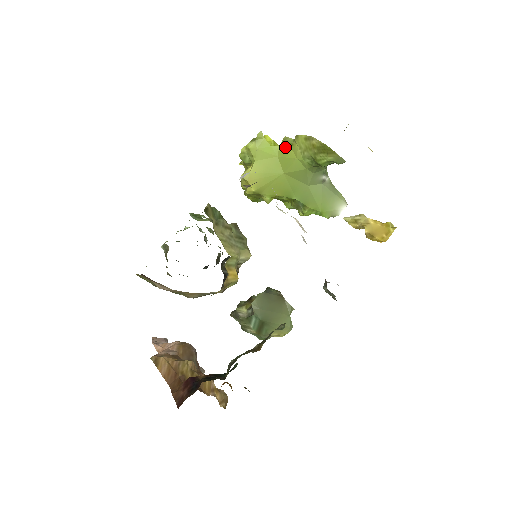
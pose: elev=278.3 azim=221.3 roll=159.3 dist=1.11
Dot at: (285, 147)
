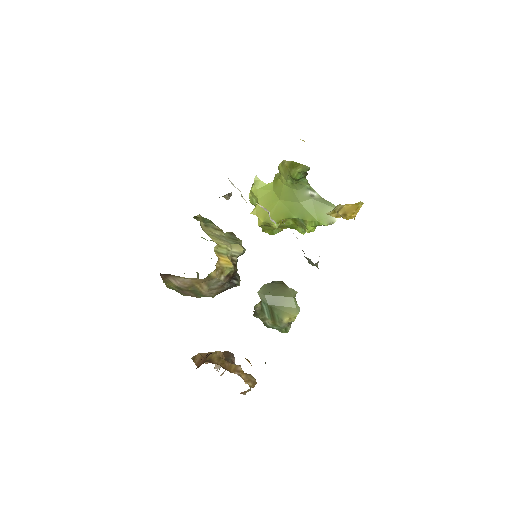
Dot at: (276, 181)
